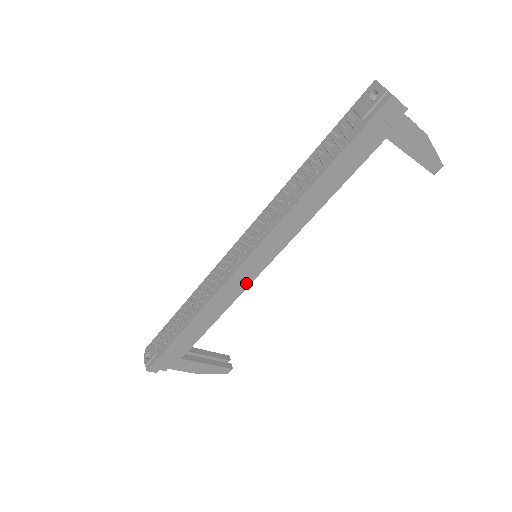
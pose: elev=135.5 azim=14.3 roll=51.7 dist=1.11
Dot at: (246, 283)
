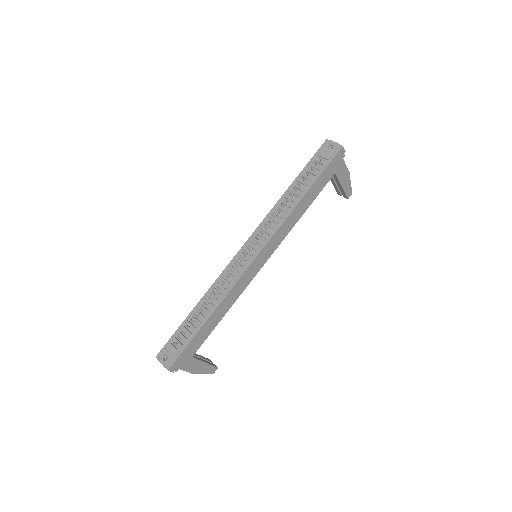
Dot at: (252, 276)
